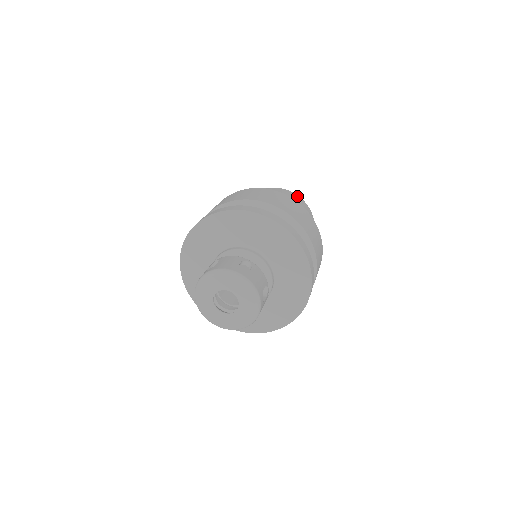
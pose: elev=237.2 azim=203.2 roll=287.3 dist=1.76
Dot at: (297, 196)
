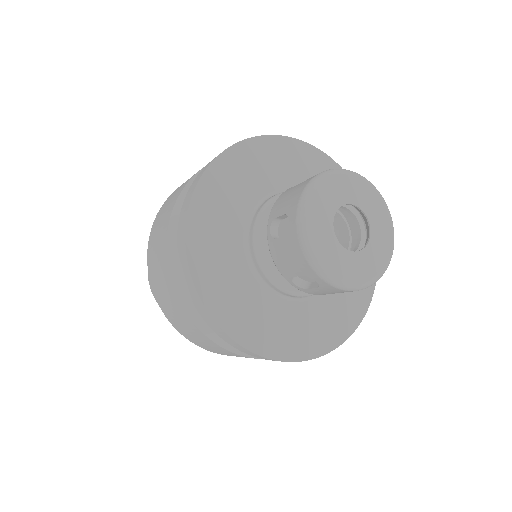
Dot at: occluded
